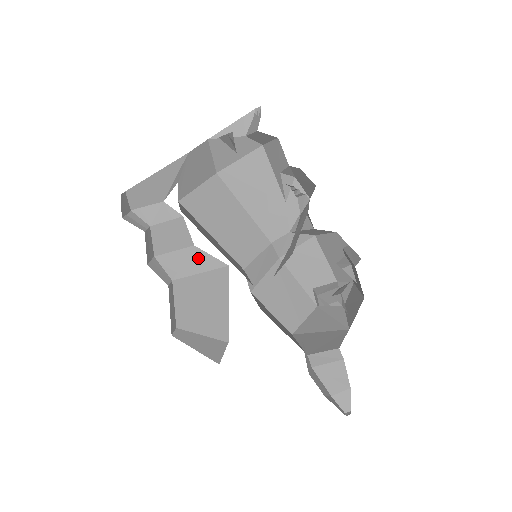
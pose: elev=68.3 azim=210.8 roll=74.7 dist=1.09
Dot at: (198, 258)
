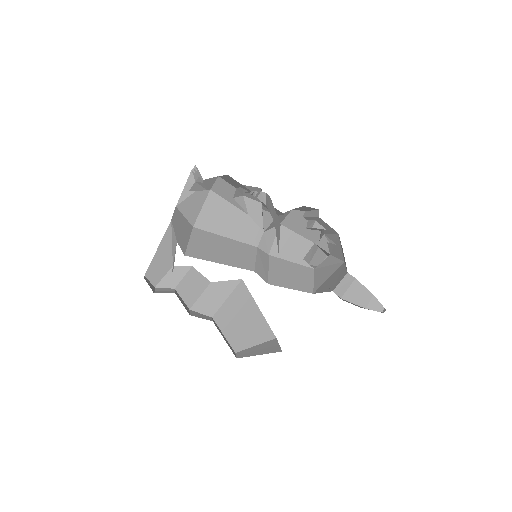
Dot at: (219, 289)
